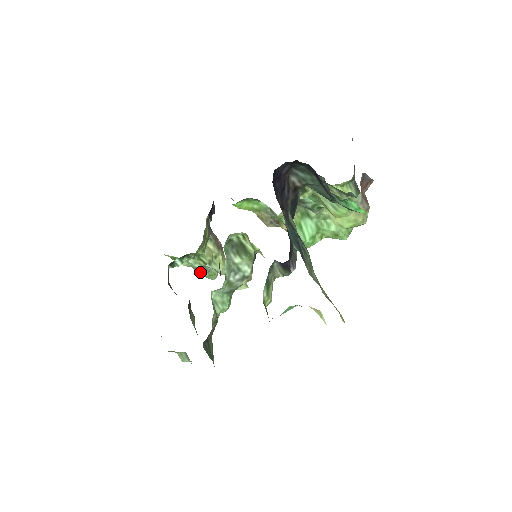
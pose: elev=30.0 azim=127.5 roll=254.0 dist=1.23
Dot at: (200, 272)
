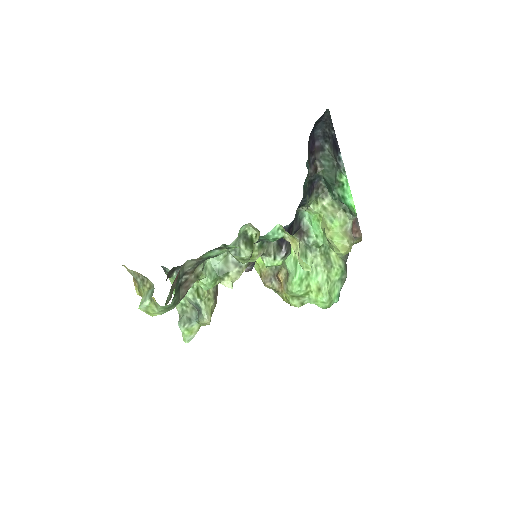
Dot at: (183, 320)
